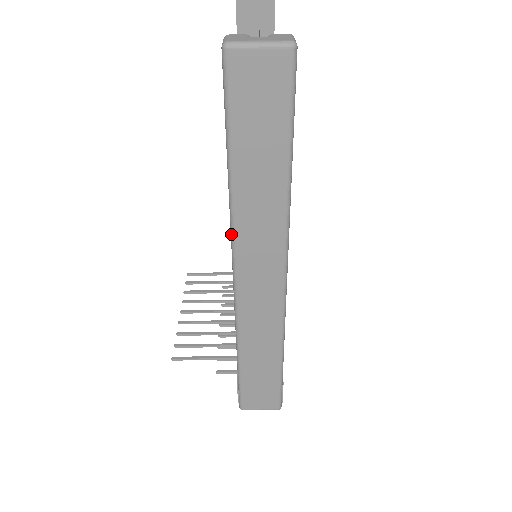
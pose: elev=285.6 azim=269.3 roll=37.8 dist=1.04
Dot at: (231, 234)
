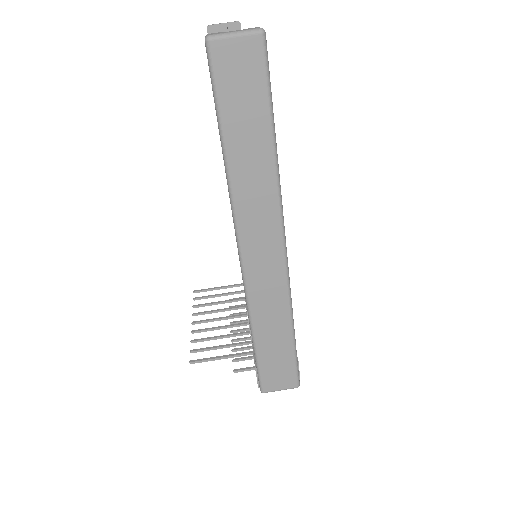
Dot at: (231, 208)
